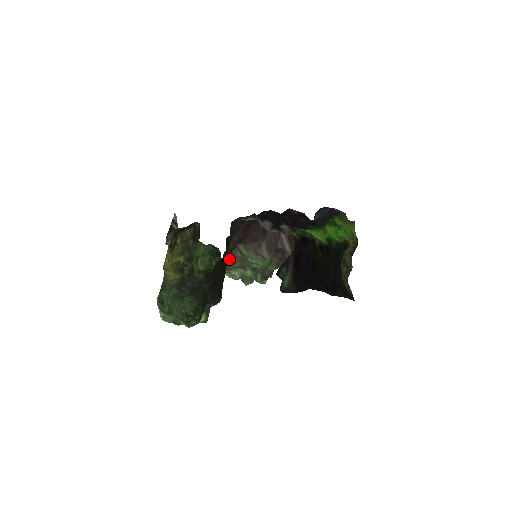
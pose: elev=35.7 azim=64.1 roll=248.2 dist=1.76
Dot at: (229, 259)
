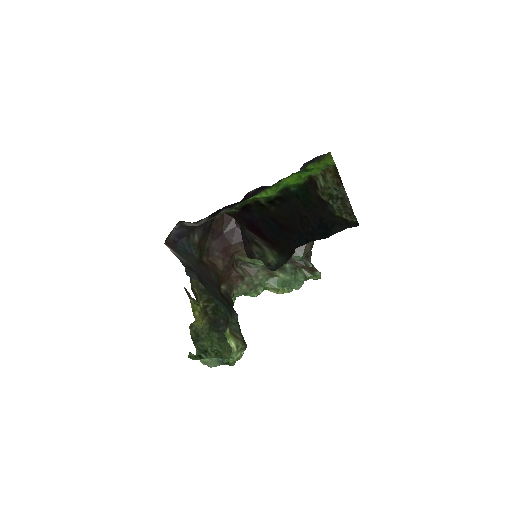
Dot at: (239, 276)
